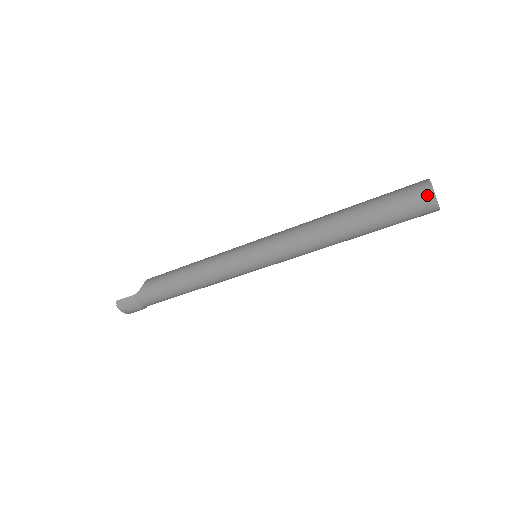
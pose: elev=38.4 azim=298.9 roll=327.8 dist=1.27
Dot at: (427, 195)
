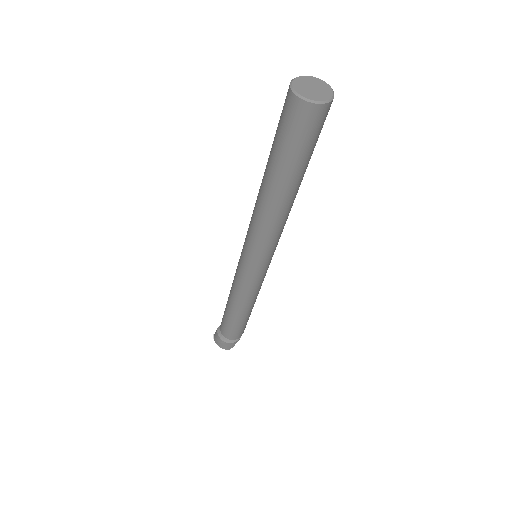
Dot at: (288, 91)
